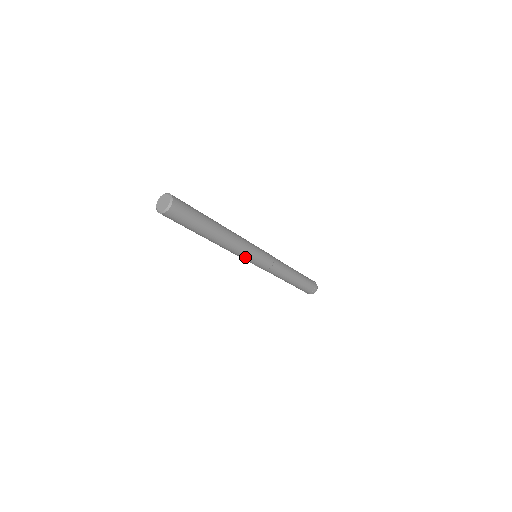
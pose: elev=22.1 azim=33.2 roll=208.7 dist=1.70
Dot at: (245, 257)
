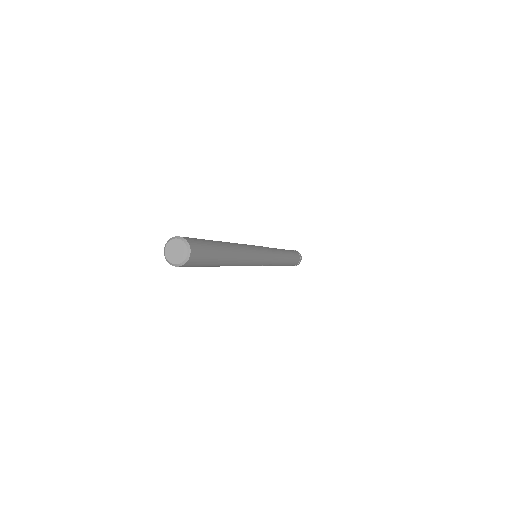
Dot at: (253, 263)
